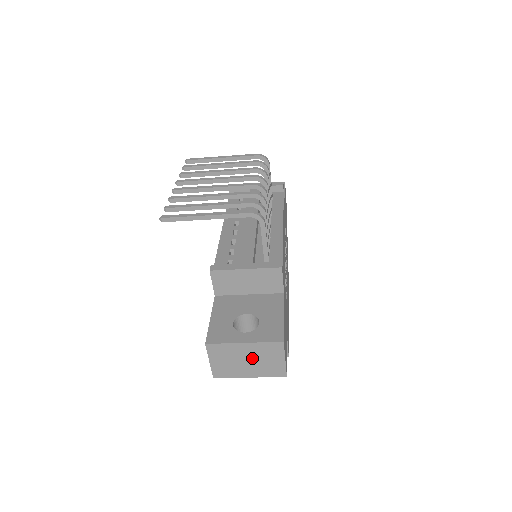
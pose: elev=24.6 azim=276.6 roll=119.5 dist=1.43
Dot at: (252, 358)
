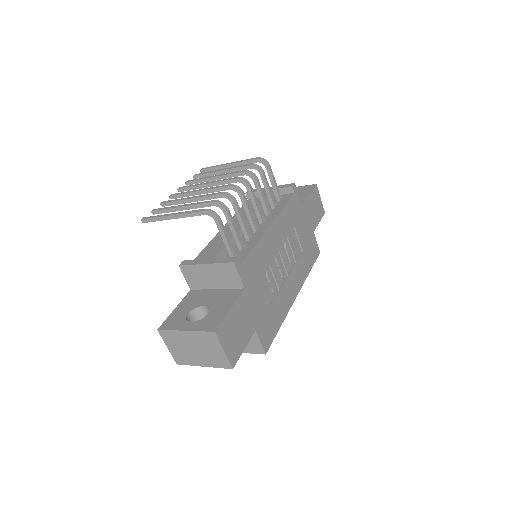
Dot at: (197, 347)
